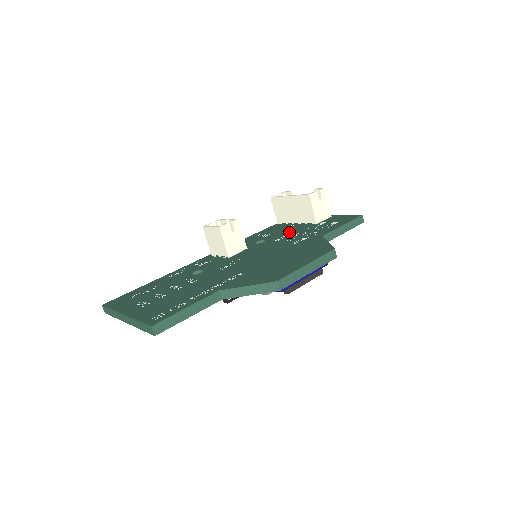
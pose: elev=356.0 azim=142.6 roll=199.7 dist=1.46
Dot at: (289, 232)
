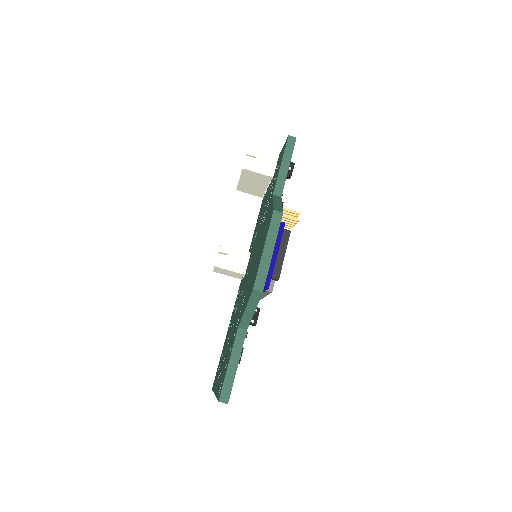
Dot at: (264, 206)
